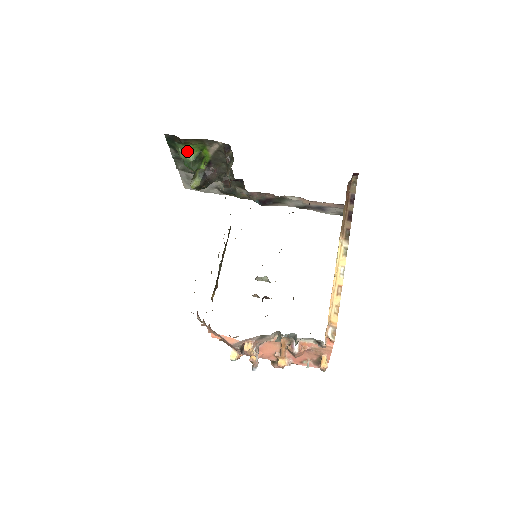
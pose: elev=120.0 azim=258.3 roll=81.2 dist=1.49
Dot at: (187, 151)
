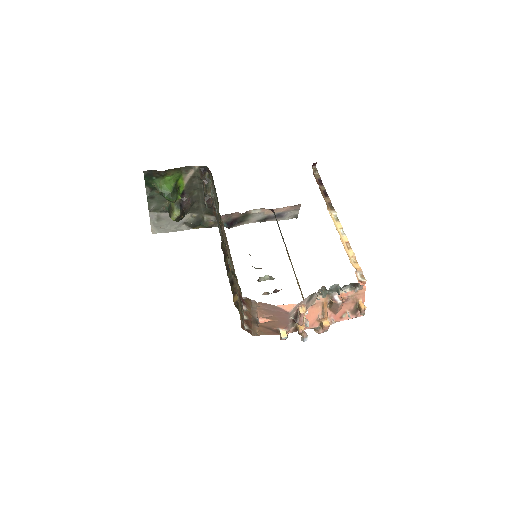
Dot at: (164, 184)
